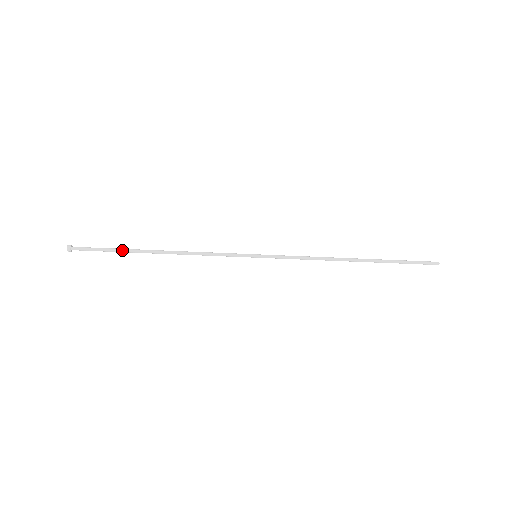
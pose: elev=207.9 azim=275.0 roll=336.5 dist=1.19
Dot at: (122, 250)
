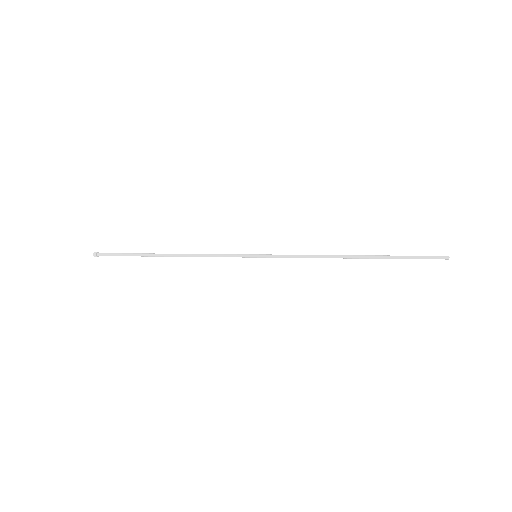
Dot at: occluded
